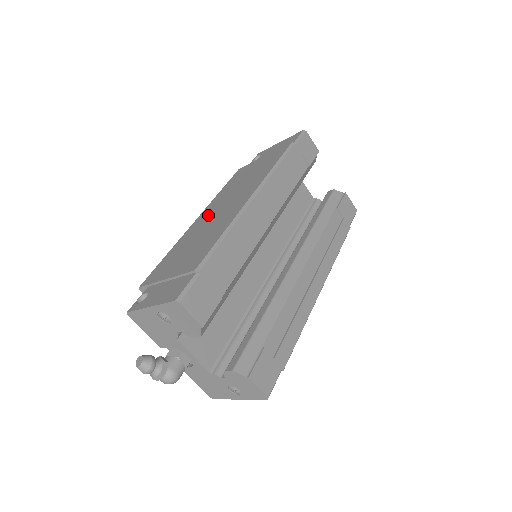
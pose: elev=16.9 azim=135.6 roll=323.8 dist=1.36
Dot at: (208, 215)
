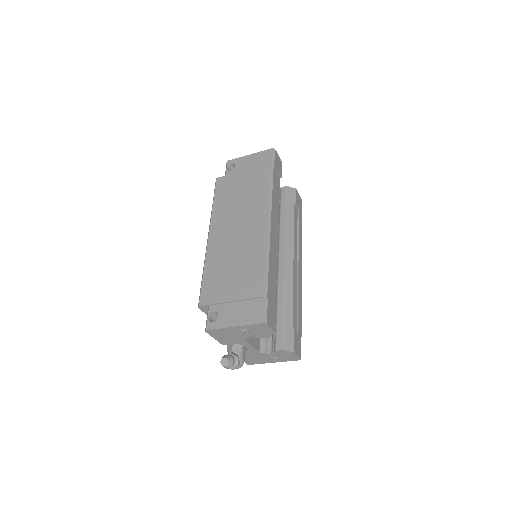
Dot at: (224, 234)
